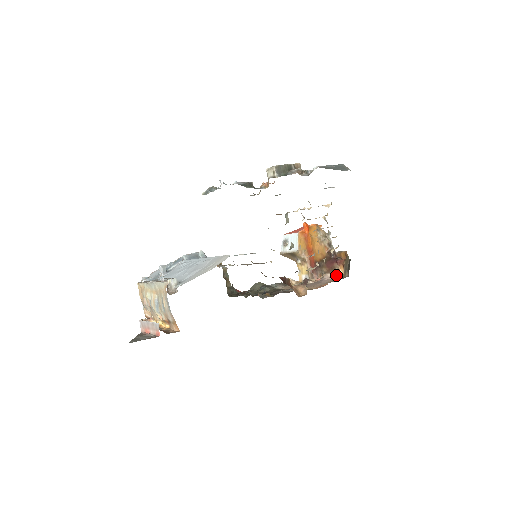
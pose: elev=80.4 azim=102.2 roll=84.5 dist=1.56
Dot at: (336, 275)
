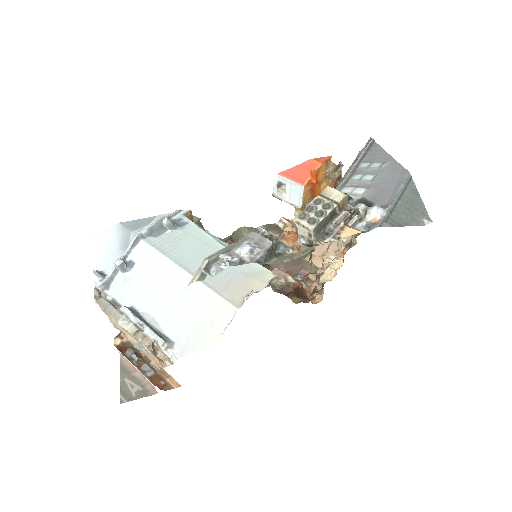
Dot at: occluded
